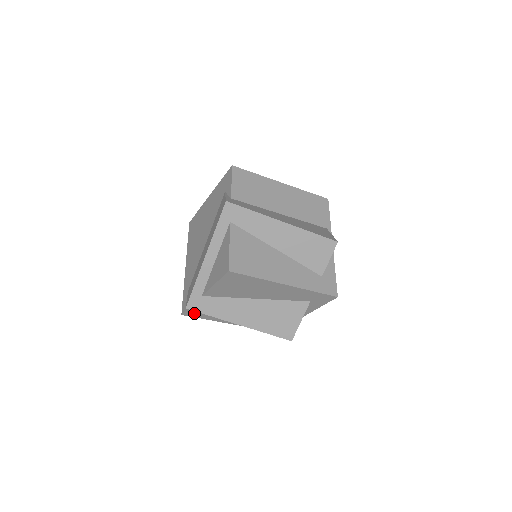
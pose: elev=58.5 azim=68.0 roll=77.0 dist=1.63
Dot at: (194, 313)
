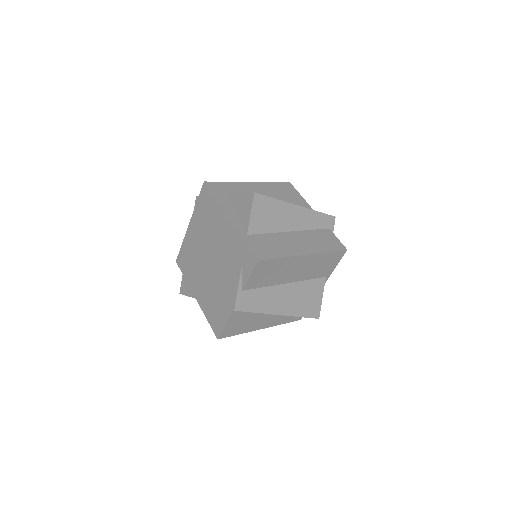
Dot at: occluded
